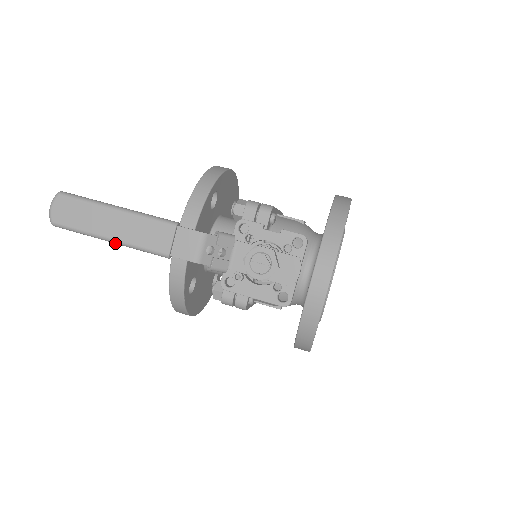
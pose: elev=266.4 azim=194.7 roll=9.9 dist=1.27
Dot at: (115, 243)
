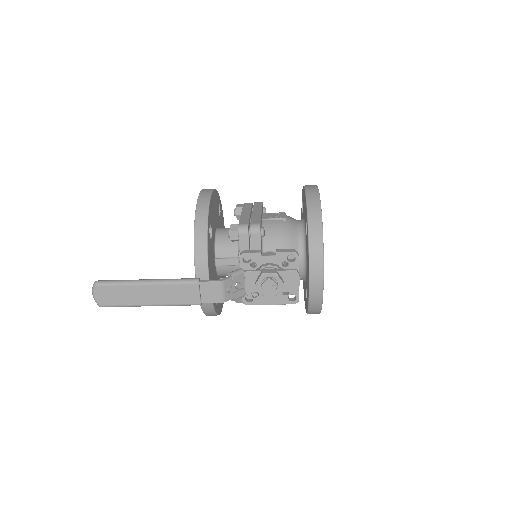
Dot at: occluded
